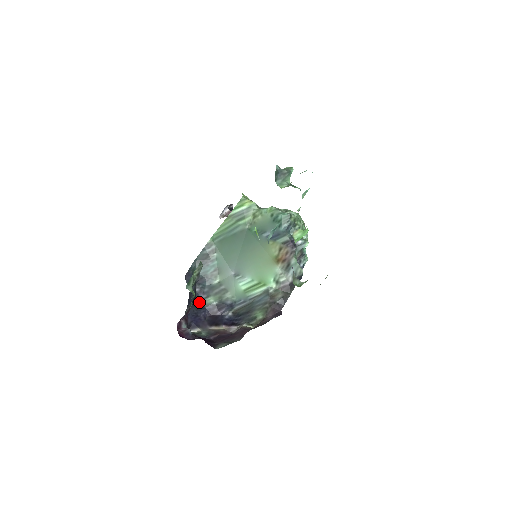
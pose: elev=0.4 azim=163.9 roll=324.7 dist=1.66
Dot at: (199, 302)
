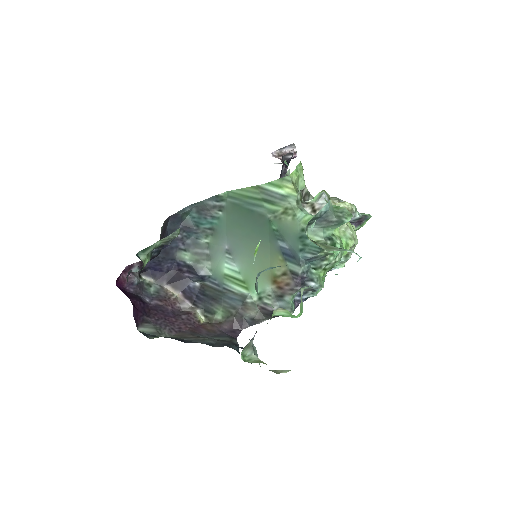
Dot at: (172, 250)
